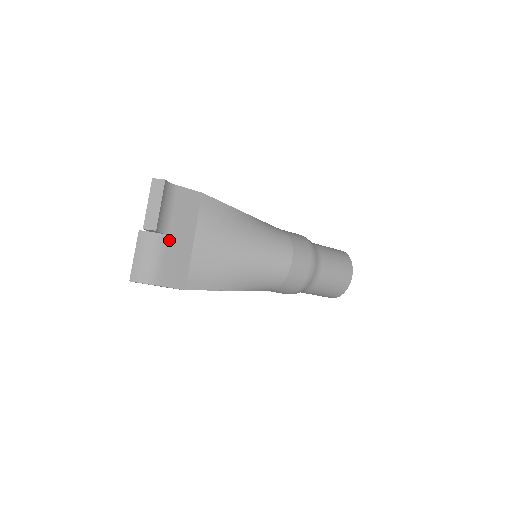
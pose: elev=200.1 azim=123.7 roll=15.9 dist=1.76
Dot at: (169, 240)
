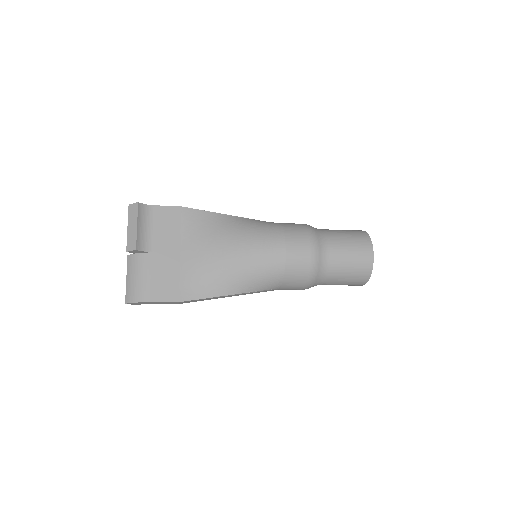
Dot at: (154, 257)
